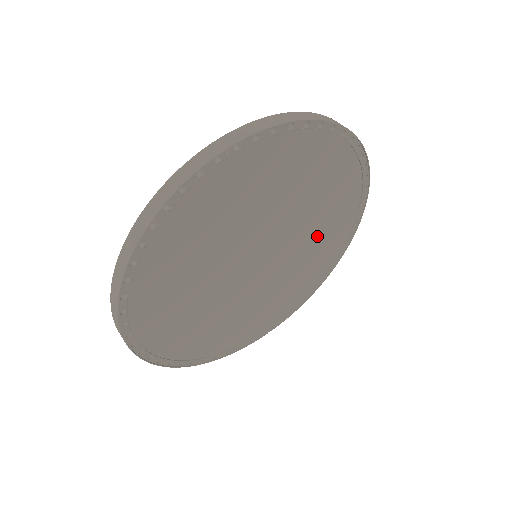
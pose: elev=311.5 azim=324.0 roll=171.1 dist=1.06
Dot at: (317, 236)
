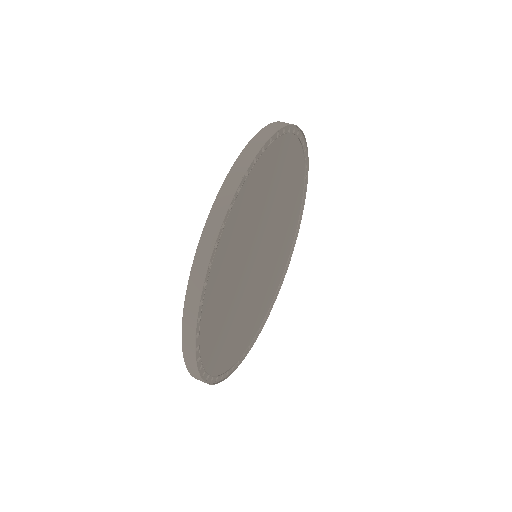
Dot at: (287, 214)
